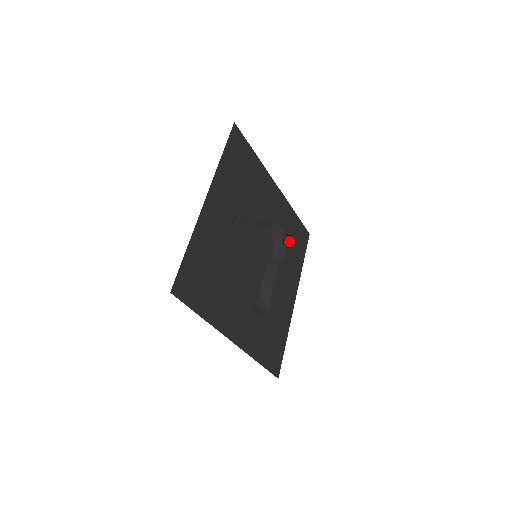
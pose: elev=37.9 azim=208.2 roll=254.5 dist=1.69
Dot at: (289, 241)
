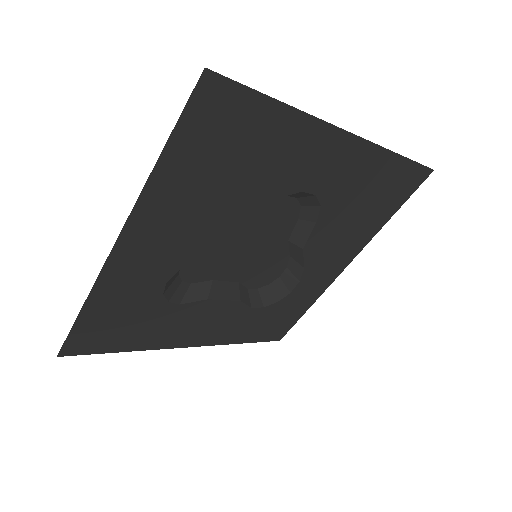
Dot at: (273, 310)
